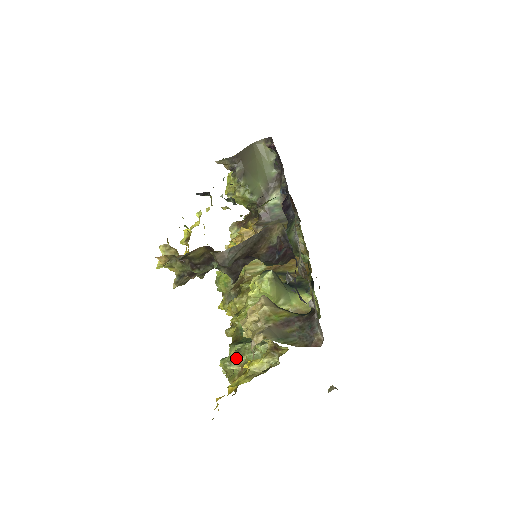
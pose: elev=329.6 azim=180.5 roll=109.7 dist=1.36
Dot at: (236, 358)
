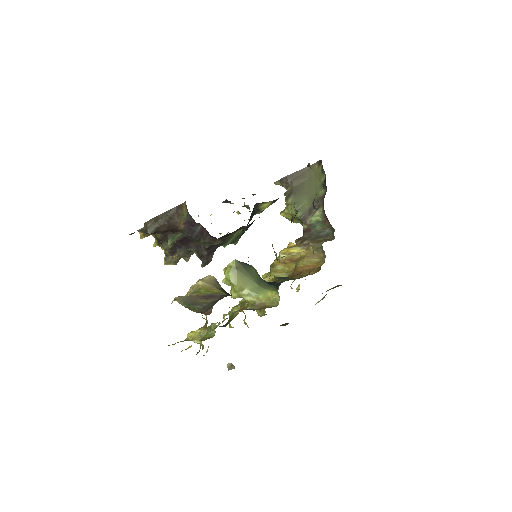
Dot at: occluded
